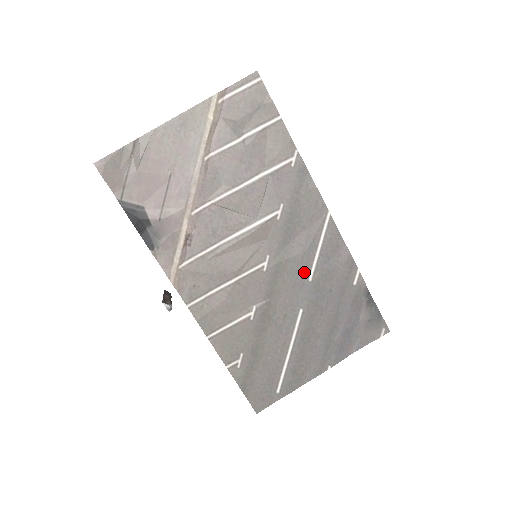
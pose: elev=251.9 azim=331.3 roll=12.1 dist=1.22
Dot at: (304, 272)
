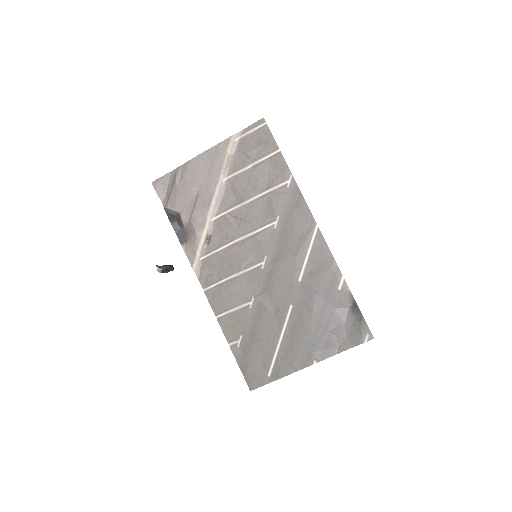
Dot at: (295, 273)
